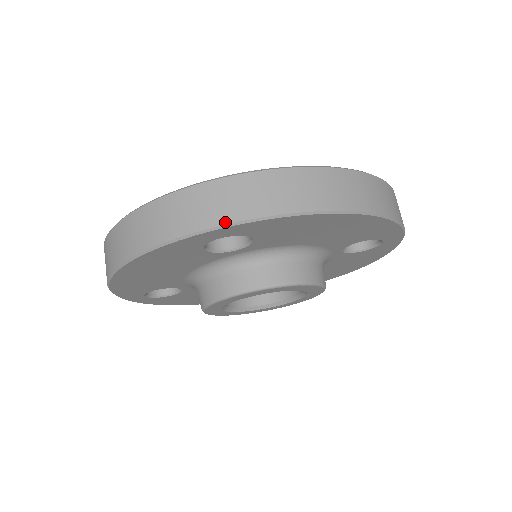
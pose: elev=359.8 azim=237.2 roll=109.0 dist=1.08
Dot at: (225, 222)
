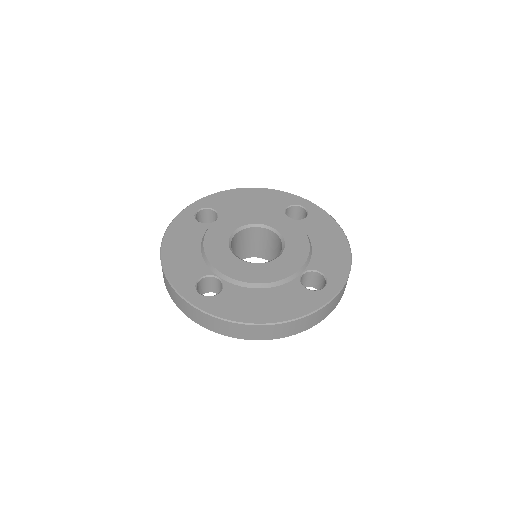
Dot at: (196, 322)
